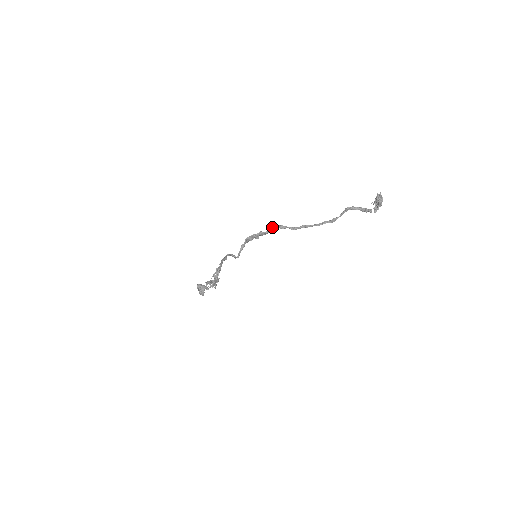
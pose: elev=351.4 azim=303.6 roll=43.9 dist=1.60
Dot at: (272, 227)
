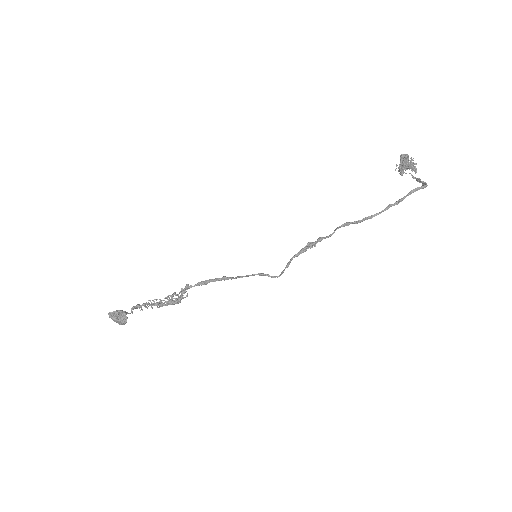
Dot at: occluded
